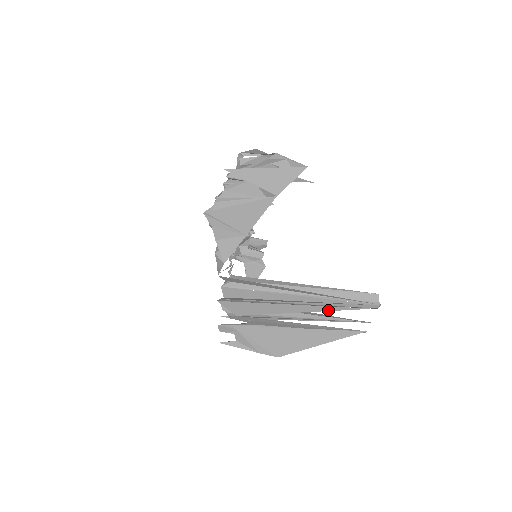
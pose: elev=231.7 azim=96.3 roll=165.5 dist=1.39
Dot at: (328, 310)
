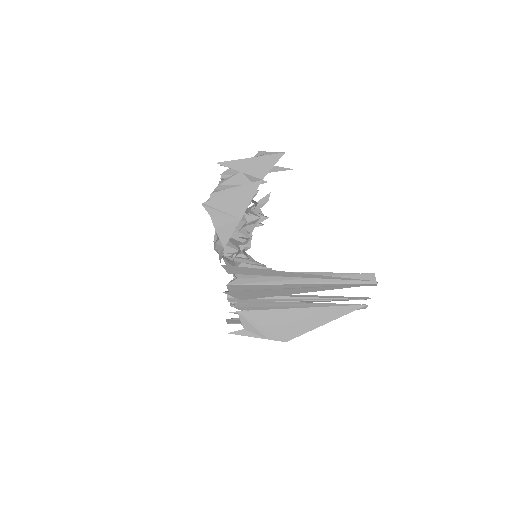
Dot at: (327, 289)
